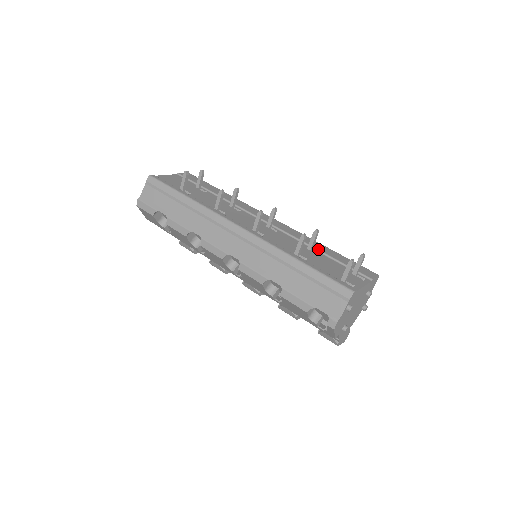
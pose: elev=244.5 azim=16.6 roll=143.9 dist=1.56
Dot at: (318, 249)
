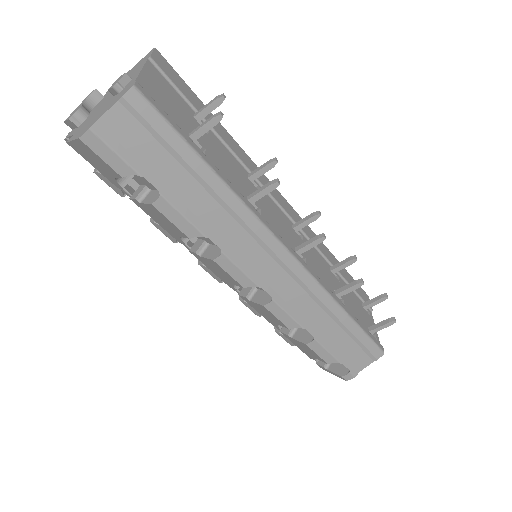
Dot at: occluded
